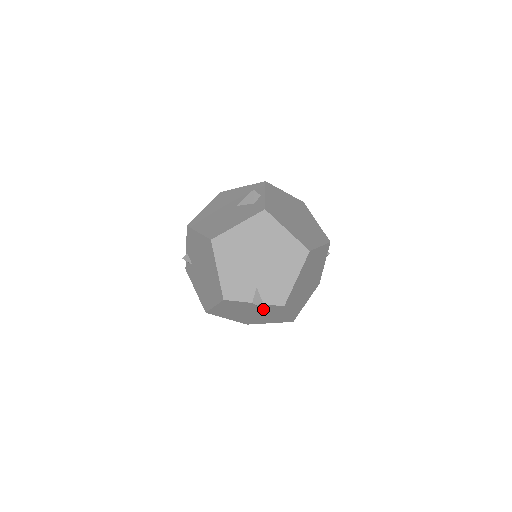
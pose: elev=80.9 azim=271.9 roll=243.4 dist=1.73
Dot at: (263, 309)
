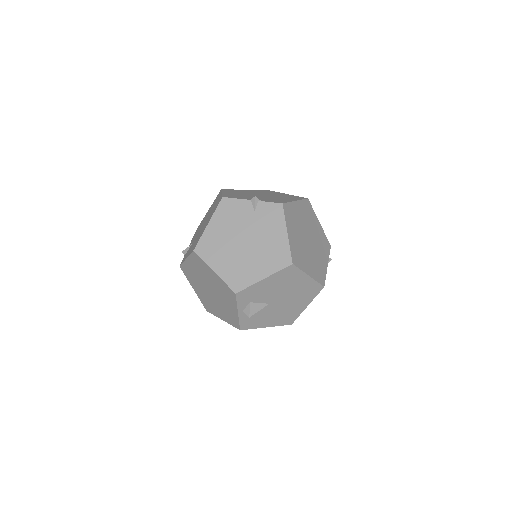
Dot at: (260, 220)
